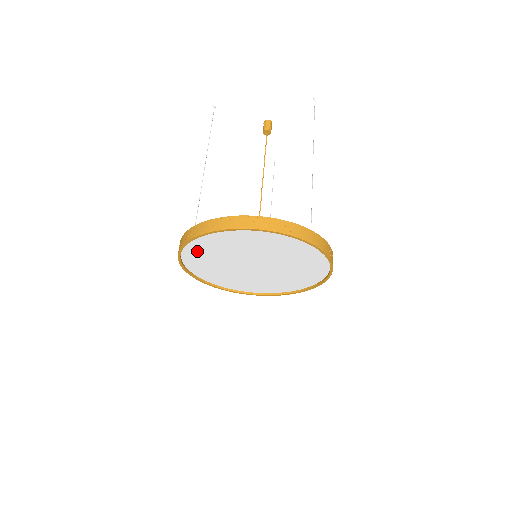
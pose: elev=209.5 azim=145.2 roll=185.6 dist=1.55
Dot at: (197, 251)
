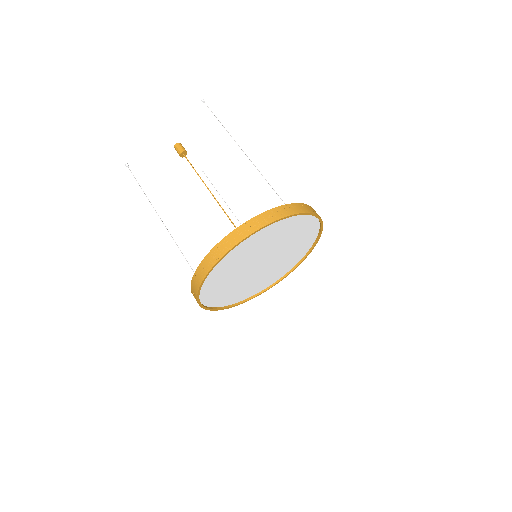
Dot at: (211, 288)
